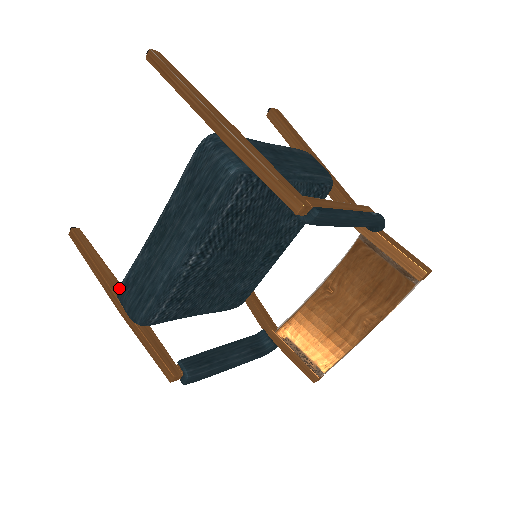
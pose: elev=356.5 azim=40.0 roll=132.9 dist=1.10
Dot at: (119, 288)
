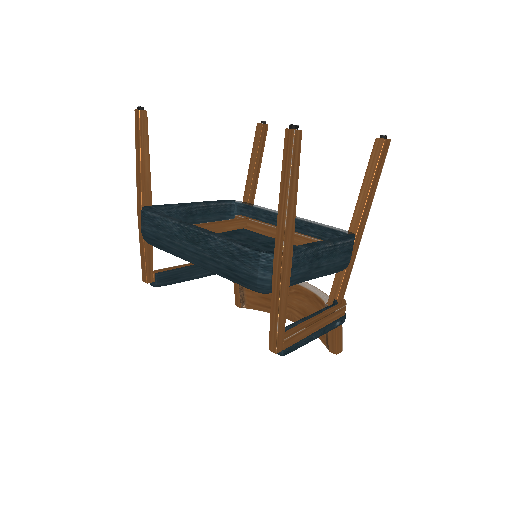
Dot at: (146, 211)
